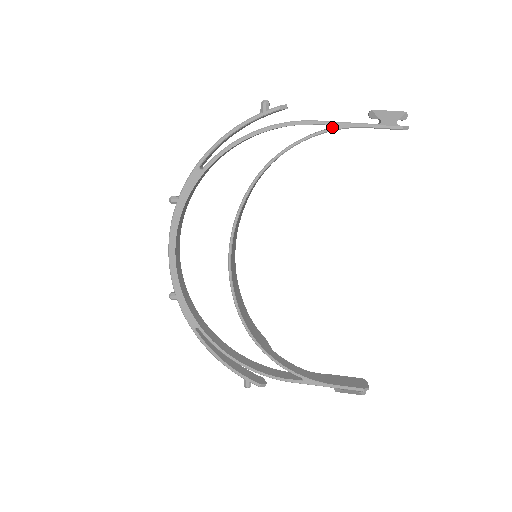
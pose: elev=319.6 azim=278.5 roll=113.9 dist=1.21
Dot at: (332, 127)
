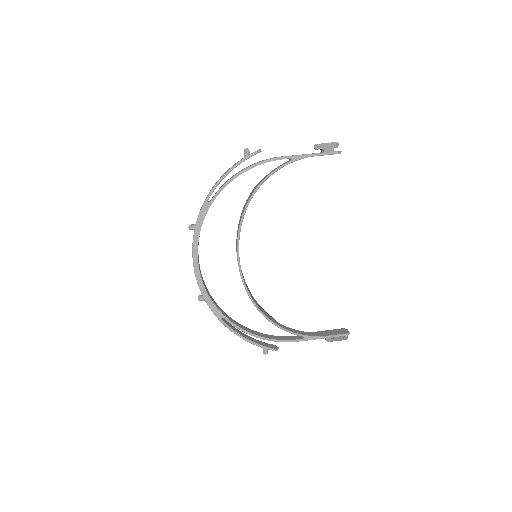
Dot at: (294, 159)
